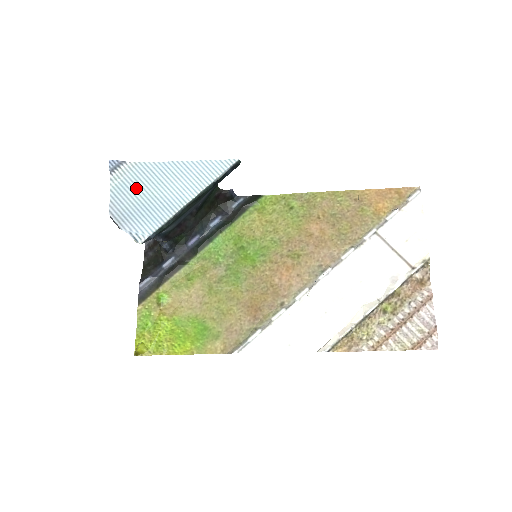
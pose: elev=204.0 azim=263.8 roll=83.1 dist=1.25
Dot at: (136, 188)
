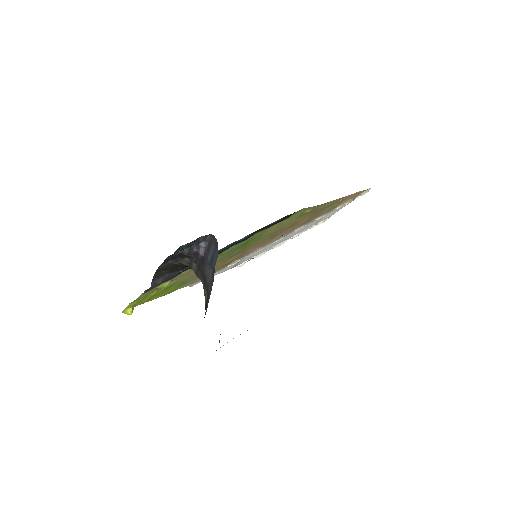
Dot at: occluded
